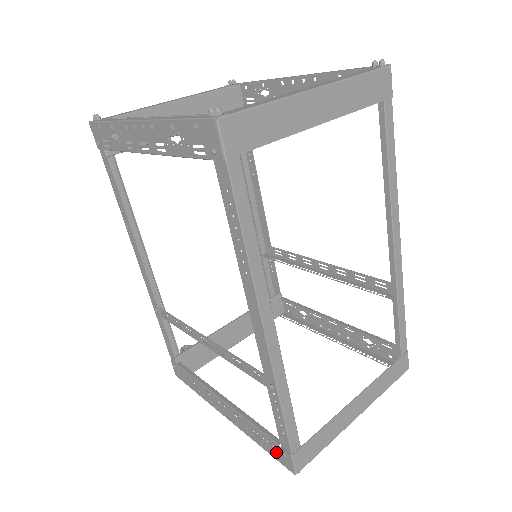
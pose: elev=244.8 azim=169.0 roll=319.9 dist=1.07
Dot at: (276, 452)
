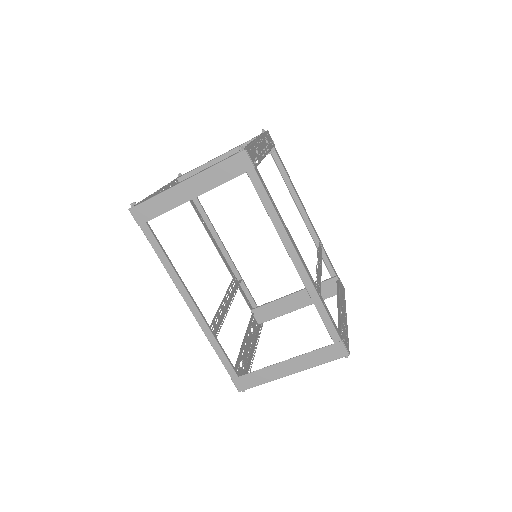
Dot at: occluded
